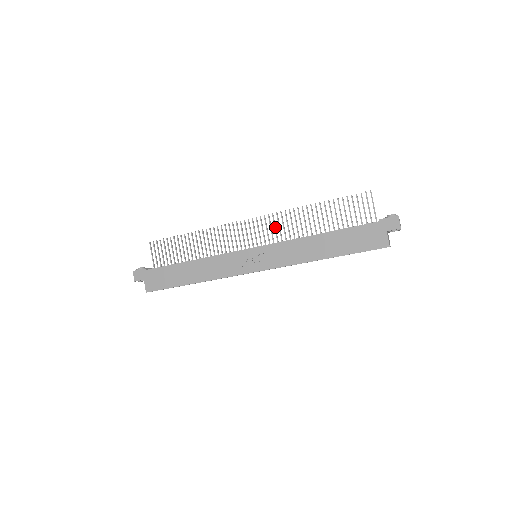
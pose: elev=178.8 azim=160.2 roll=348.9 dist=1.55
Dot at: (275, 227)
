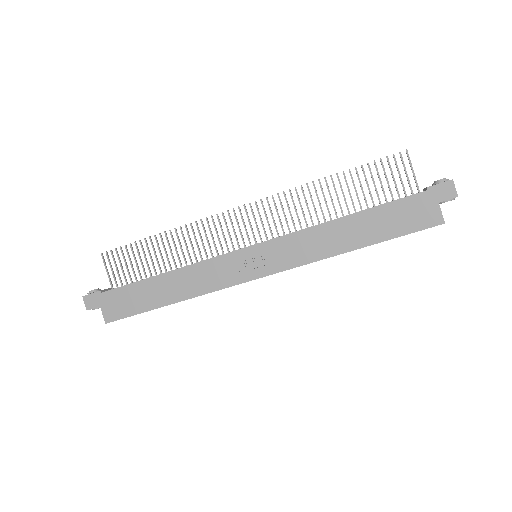
Dot at: (278, 214)
